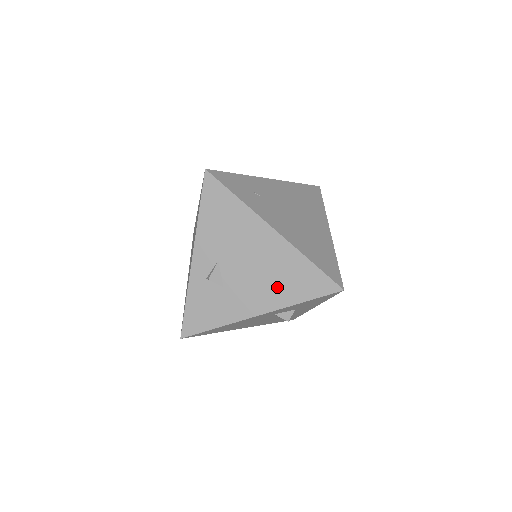
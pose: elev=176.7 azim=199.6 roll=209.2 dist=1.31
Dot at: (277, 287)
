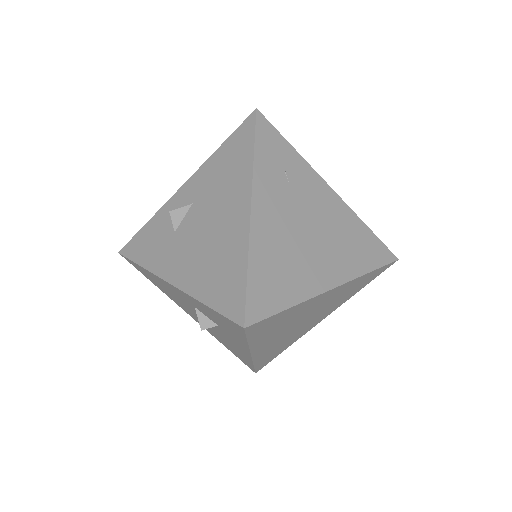
Dot at: (204, 268)
